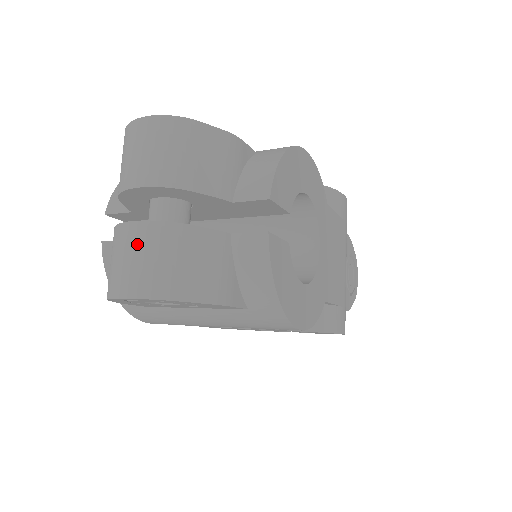
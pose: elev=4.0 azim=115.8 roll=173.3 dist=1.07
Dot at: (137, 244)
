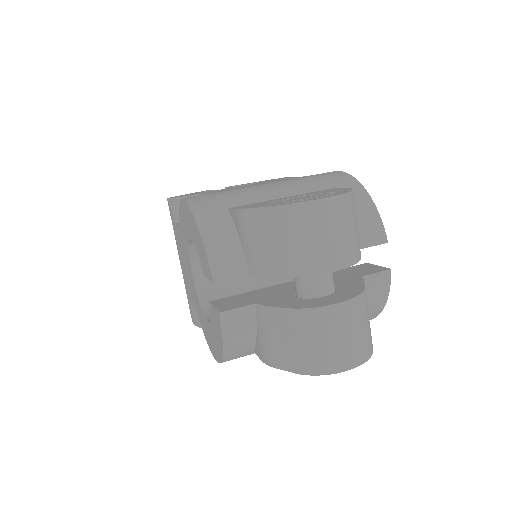
Dot at: (347, 322)
